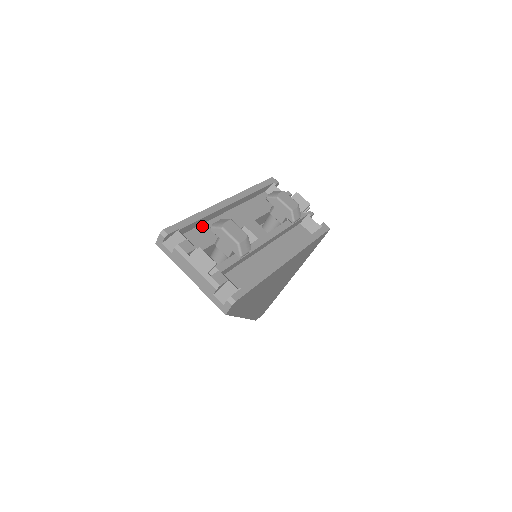
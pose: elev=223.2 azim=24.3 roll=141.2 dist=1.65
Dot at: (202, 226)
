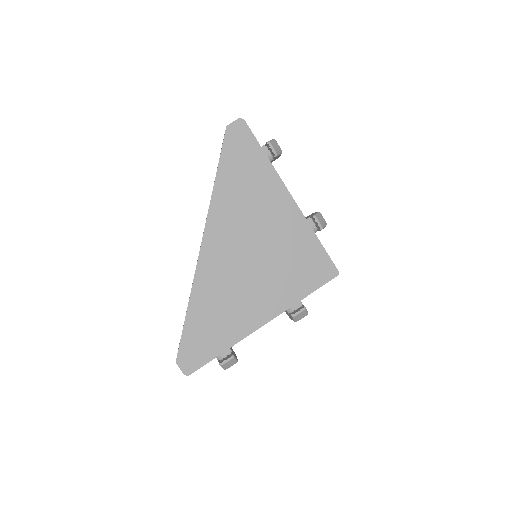
Dot at: occluded
